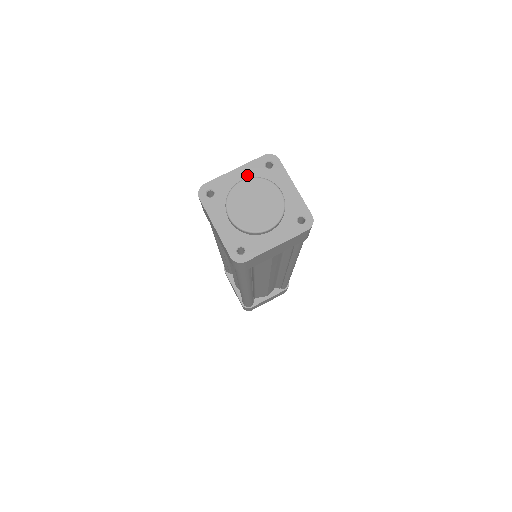
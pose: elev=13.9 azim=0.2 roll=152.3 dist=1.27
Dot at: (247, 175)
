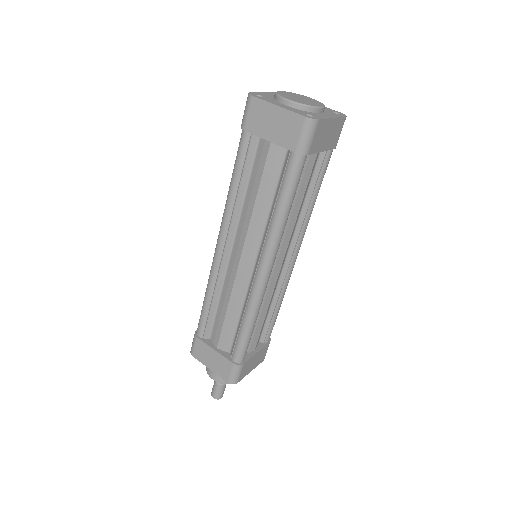
Dot at: occluded
